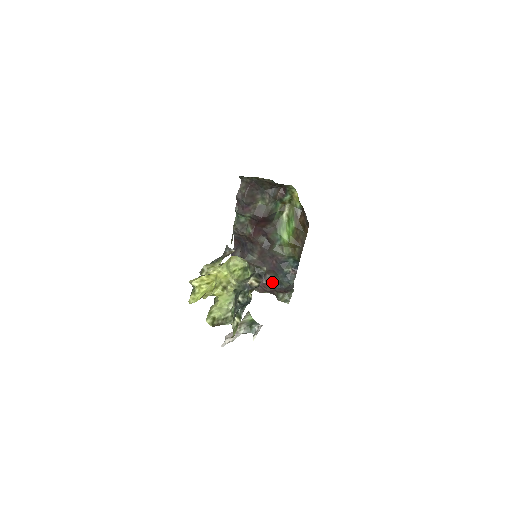
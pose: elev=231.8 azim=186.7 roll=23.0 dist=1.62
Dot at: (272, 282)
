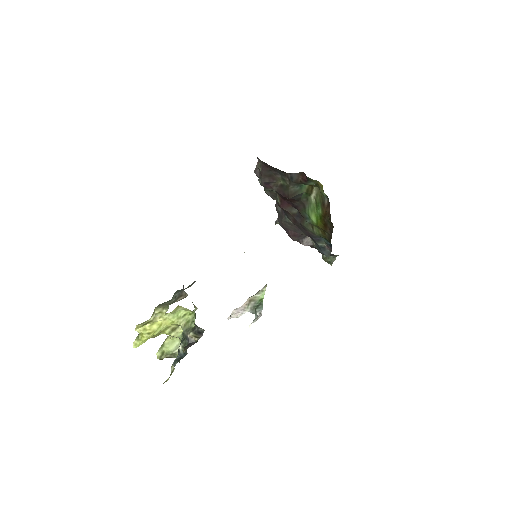
Dot at: (312, 245)
